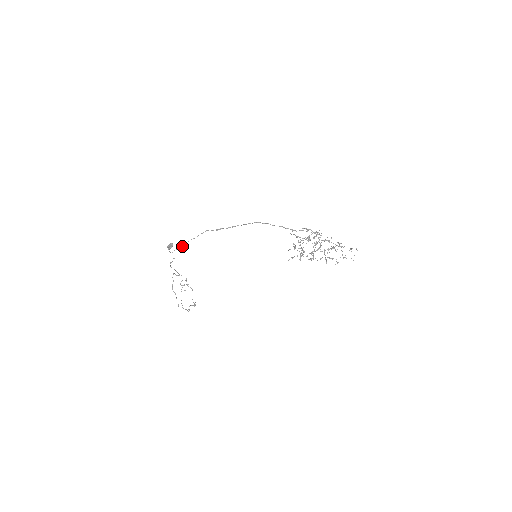
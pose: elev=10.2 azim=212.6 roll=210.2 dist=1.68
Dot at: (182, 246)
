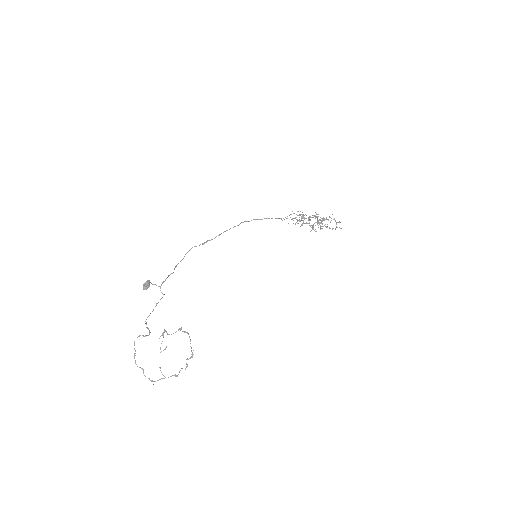
Dot at: (172, 273)
